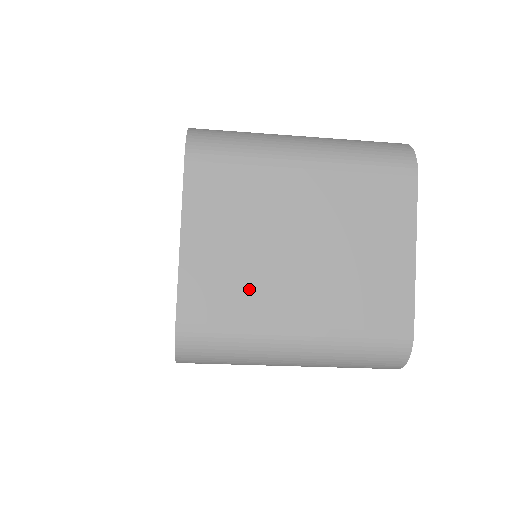
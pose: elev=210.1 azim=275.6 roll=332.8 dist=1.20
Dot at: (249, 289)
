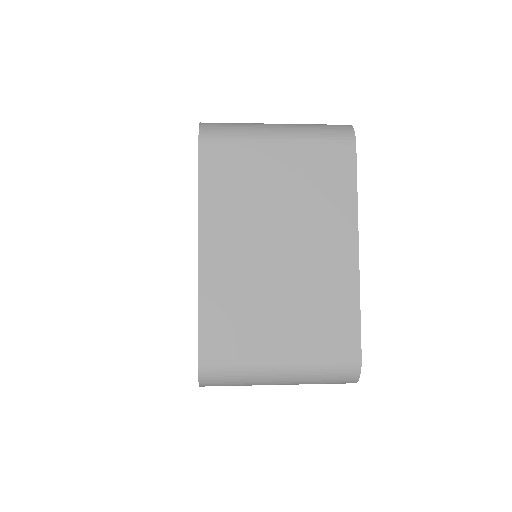
Dot at: occluded
